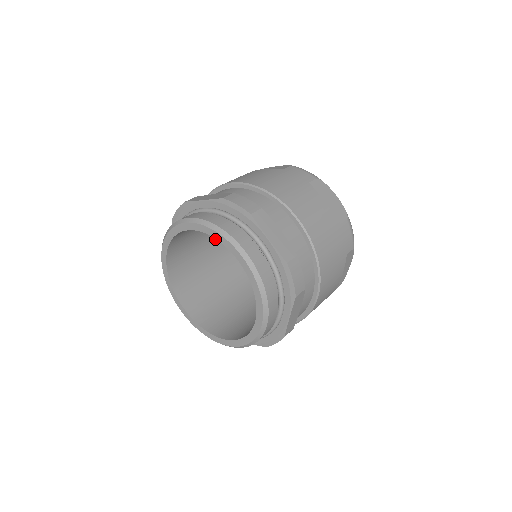
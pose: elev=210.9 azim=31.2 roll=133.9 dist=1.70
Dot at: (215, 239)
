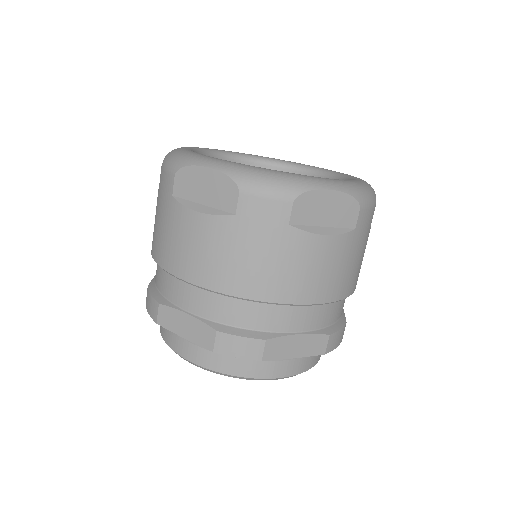
Dot at: occluded
